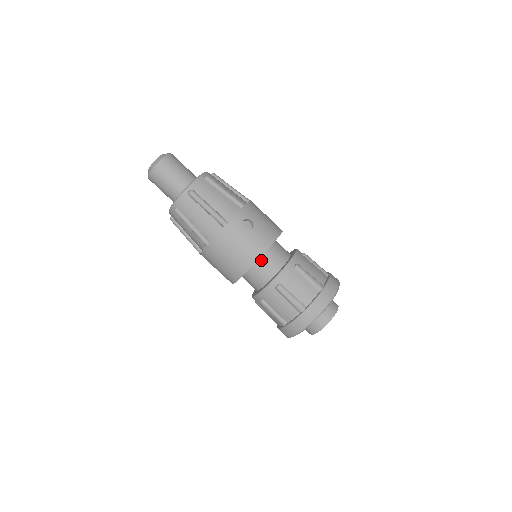
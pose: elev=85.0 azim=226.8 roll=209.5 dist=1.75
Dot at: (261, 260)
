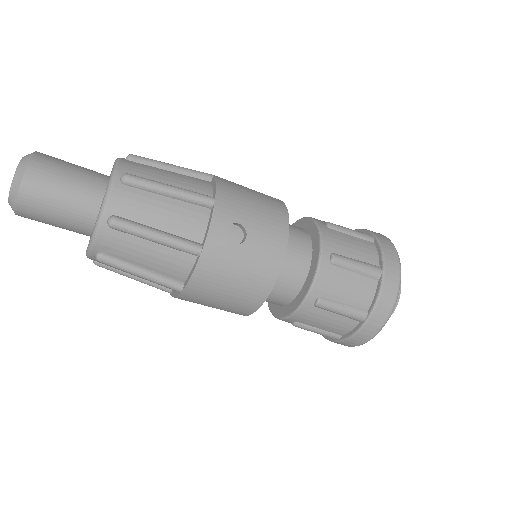
Dot at: occluded
